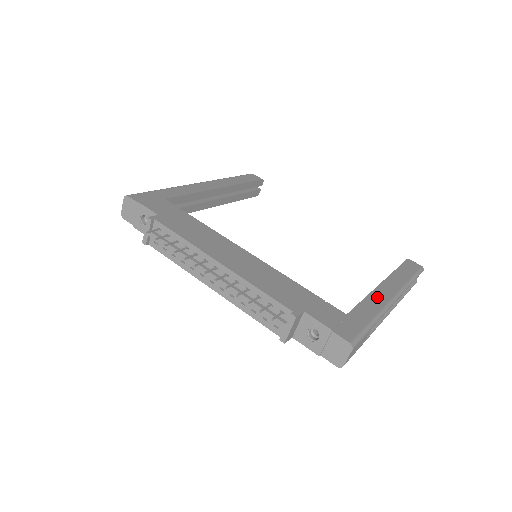
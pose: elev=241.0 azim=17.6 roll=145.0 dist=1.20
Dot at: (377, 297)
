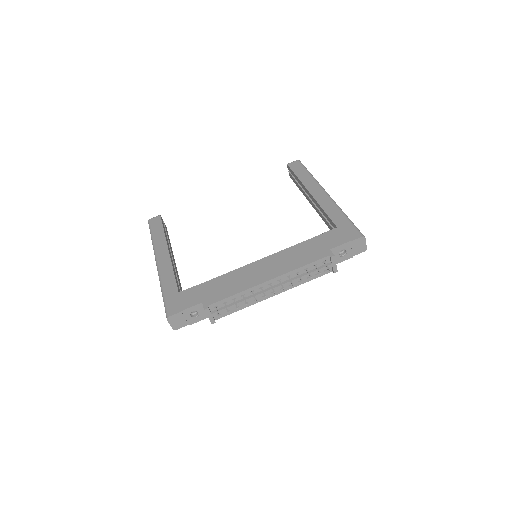
Dot at: (324, 203)
